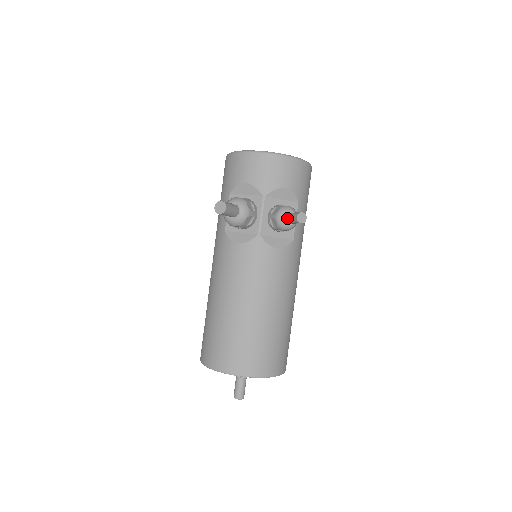
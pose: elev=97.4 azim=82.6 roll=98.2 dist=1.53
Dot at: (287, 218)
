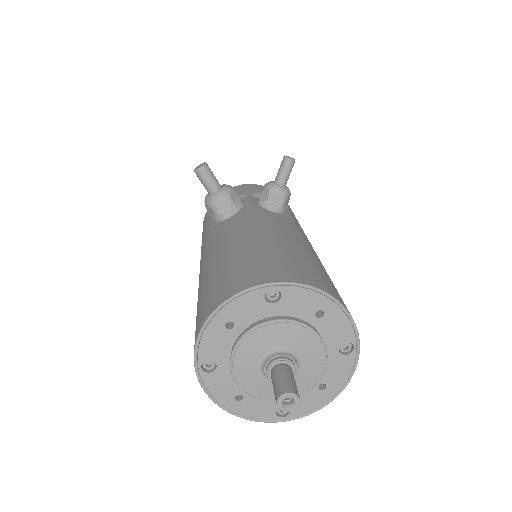
Dot at: (276, 177)
